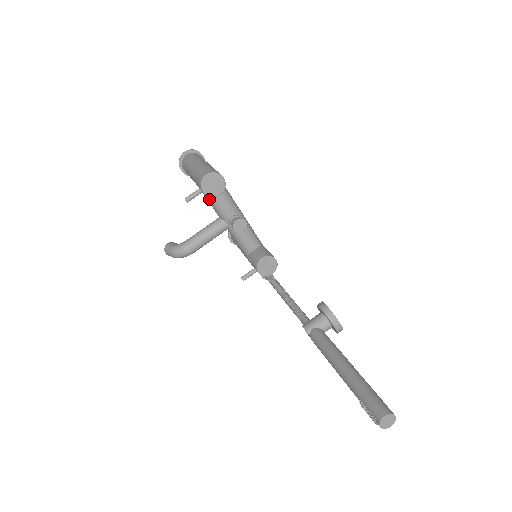
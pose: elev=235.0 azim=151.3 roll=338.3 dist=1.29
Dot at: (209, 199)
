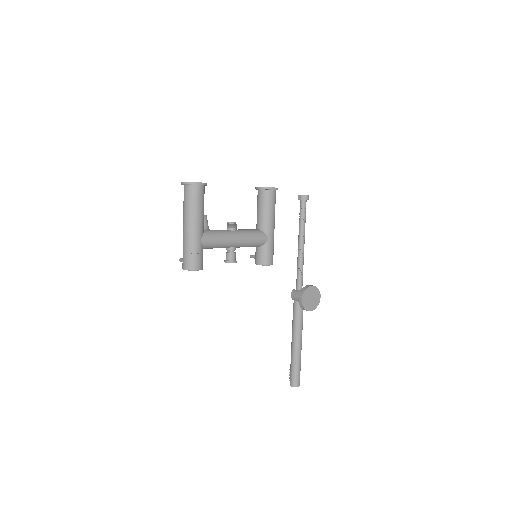
Dot at: occluded
